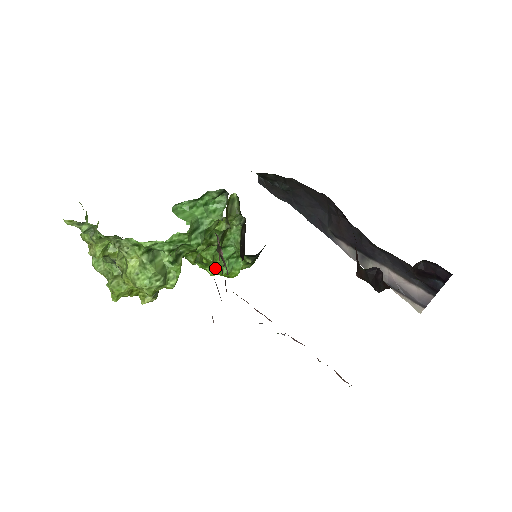
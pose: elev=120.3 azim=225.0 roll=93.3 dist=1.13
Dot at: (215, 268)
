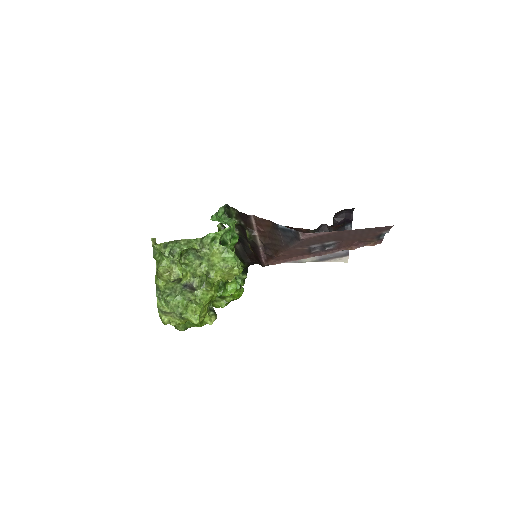
Dot at: (230, 289)
